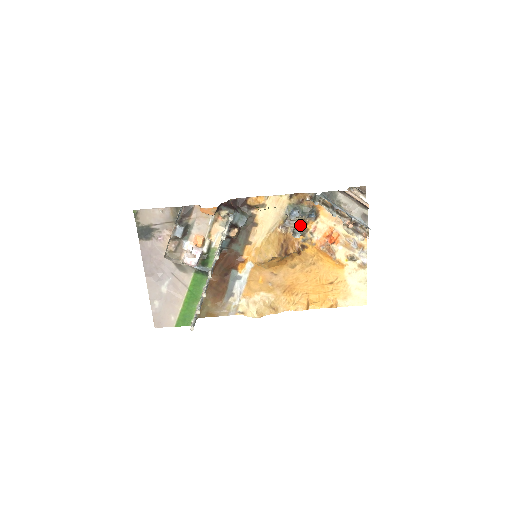
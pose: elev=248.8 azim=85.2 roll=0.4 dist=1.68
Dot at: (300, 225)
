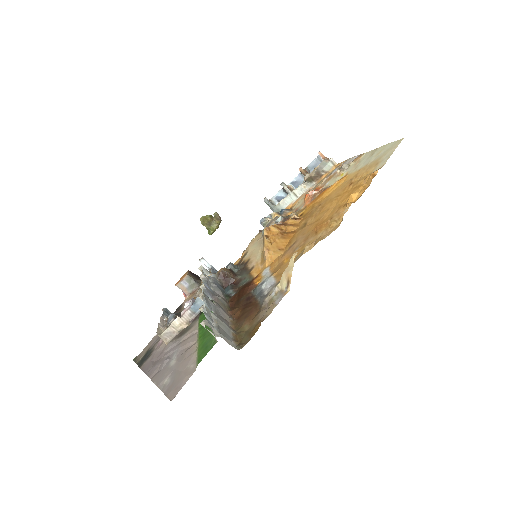
Dot at: (276, 218)
